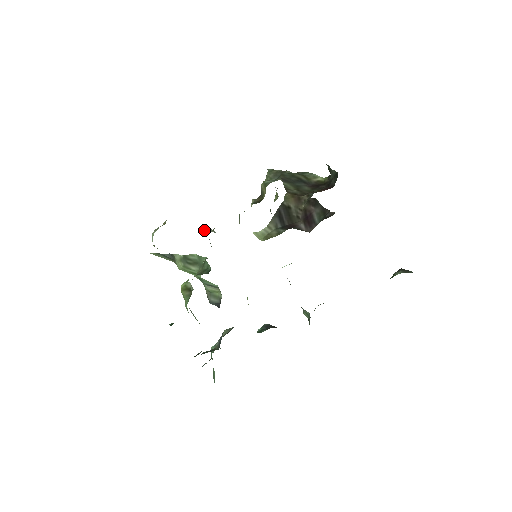
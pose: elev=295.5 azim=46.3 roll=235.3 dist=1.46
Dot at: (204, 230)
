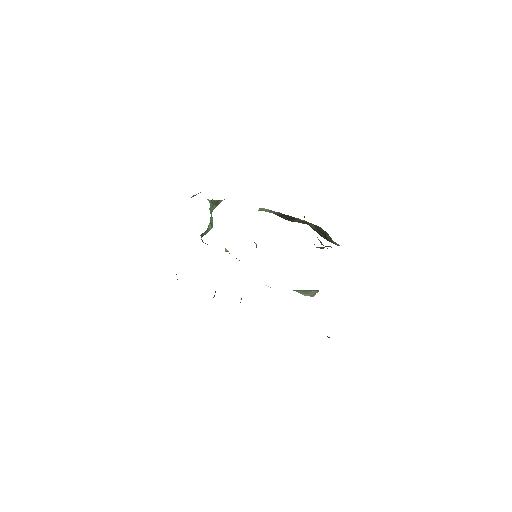
Dot at: occluded
